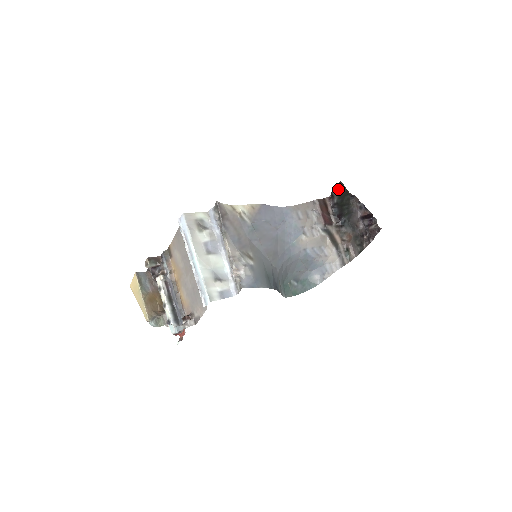
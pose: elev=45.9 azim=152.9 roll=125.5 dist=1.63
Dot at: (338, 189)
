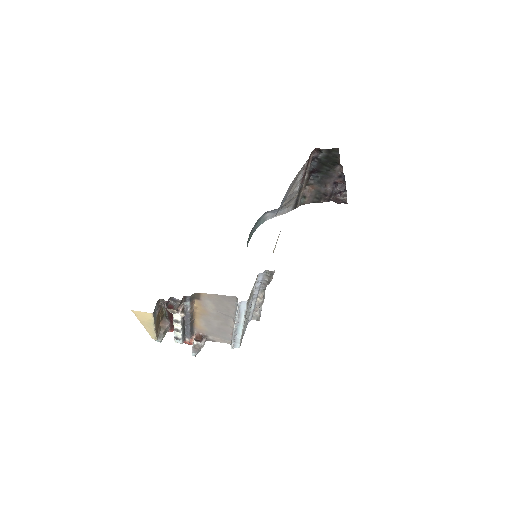
Dot at: (331, 152)
